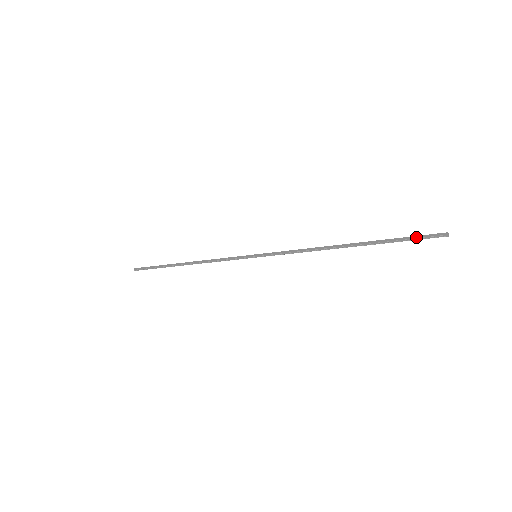
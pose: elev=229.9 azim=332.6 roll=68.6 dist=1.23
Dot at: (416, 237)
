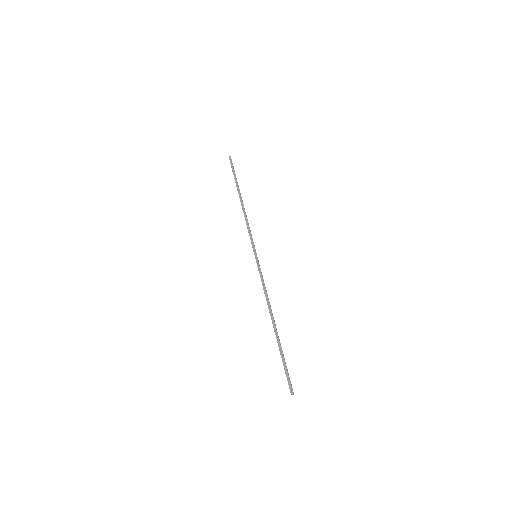
Dot at: (286, 373)
